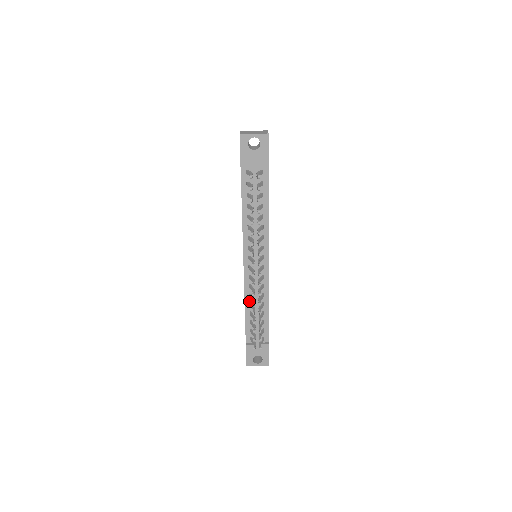
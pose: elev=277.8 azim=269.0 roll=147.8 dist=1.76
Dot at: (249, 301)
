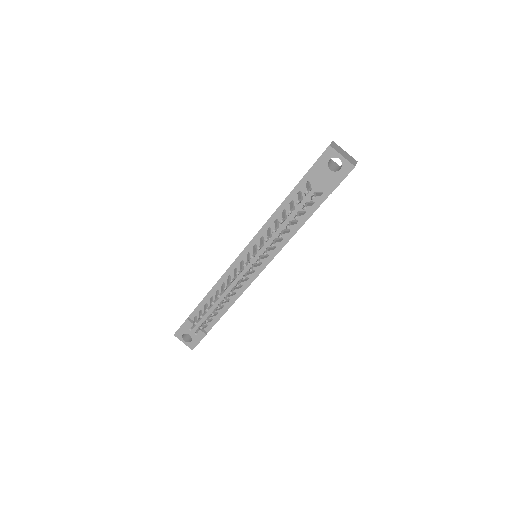
Dot at: (219, 288)
